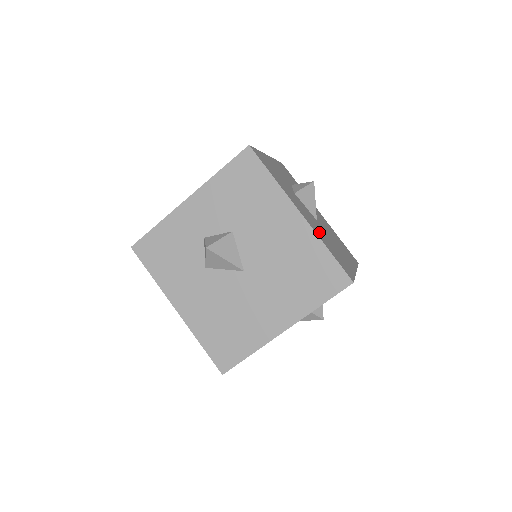
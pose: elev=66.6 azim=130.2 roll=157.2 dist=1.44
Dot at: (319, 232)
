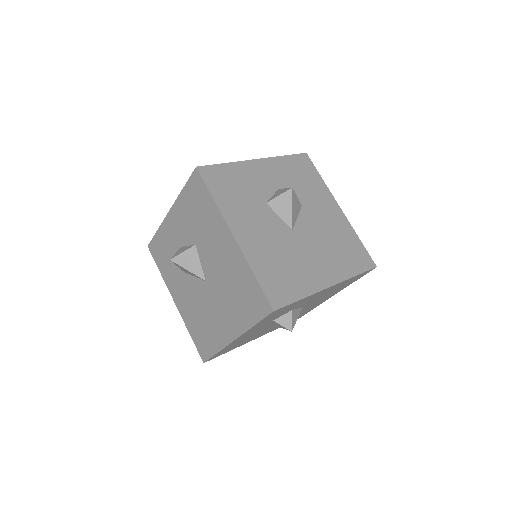
Dot at: (264, 251)
